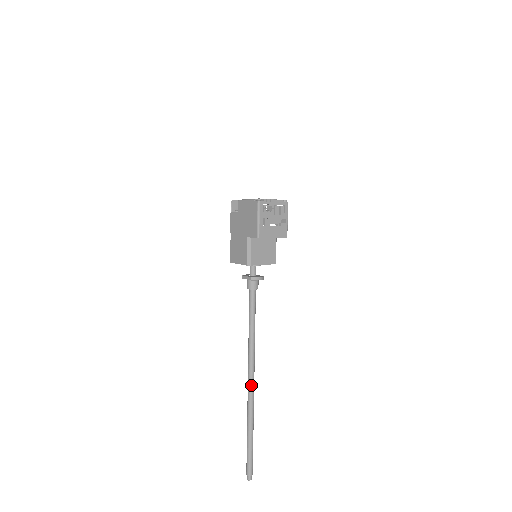
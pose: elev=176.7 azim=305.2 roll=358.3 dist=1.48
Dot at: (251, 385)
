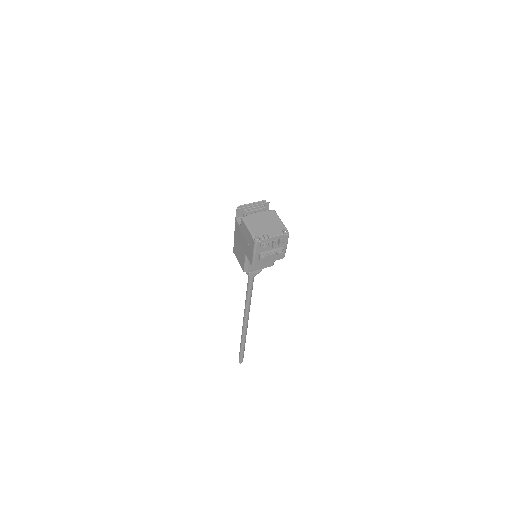
Dot at: (245, 325)
